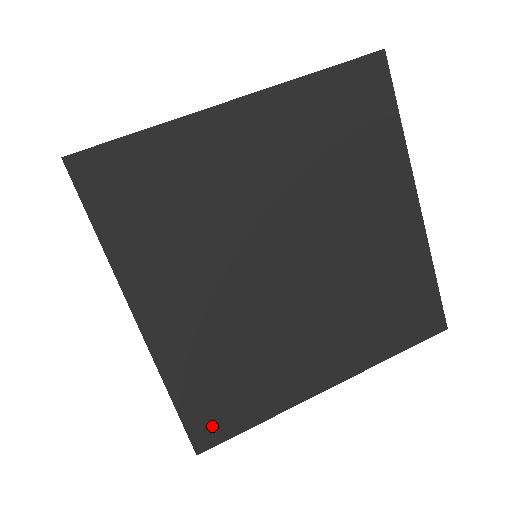
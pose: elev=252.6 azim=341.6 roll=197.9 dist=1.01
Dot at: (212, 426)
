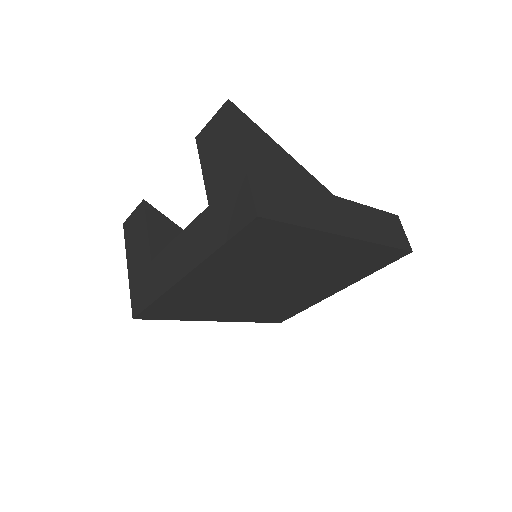
Dot at: (155, 314)
